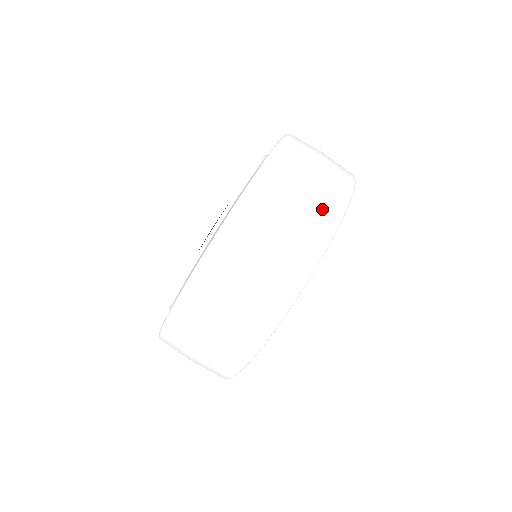
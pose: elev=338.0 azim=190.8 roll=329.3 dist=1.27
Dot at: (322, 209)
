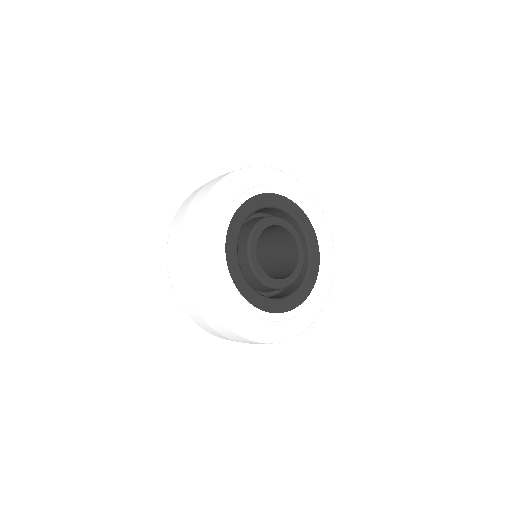
Dot at: (198, 201)
